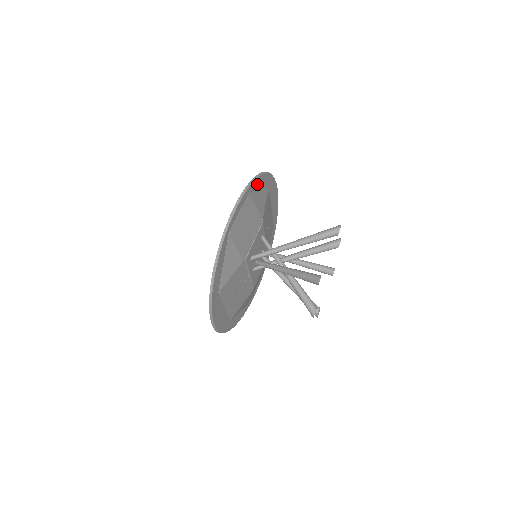
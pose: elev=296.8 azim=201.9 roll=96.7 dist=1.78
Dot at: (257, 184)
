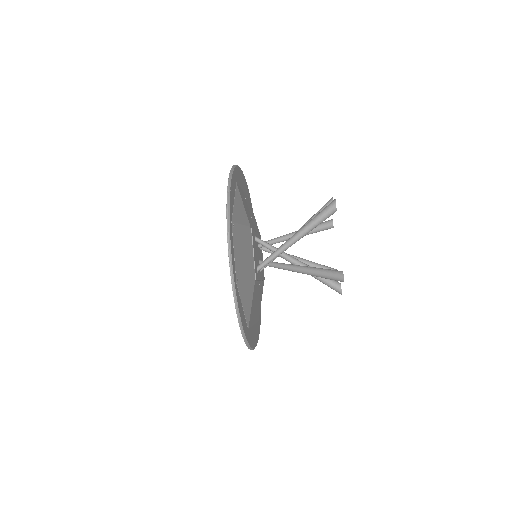
Dot at: (231, 201)
